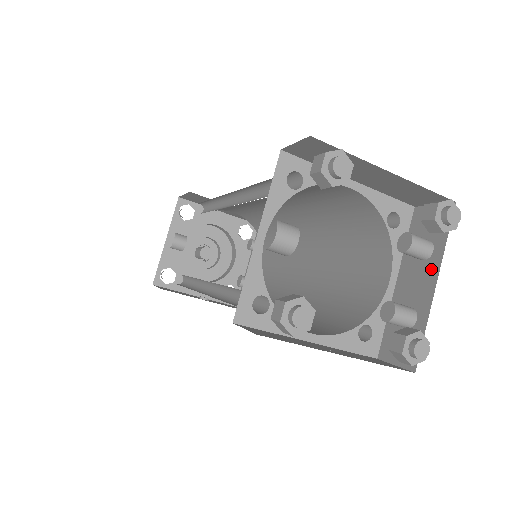
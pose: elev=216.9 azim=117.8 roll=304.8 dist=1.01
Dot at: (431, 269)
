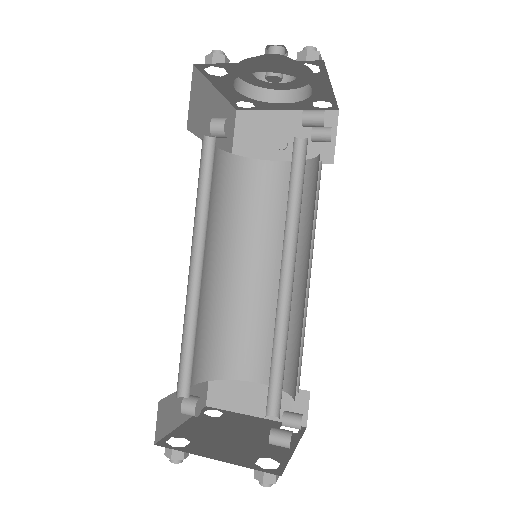
Dot at: occluded
